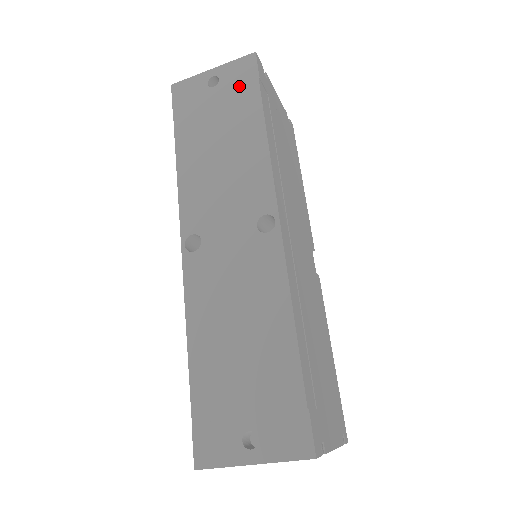
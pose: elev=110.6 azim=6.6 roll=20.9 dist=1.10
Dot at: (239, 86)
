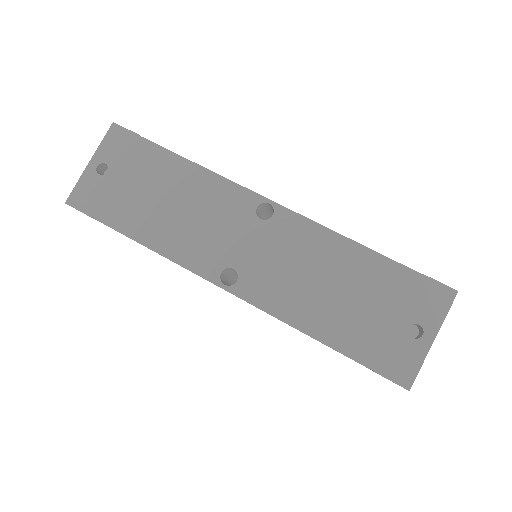
Dot at: (130, 153)
